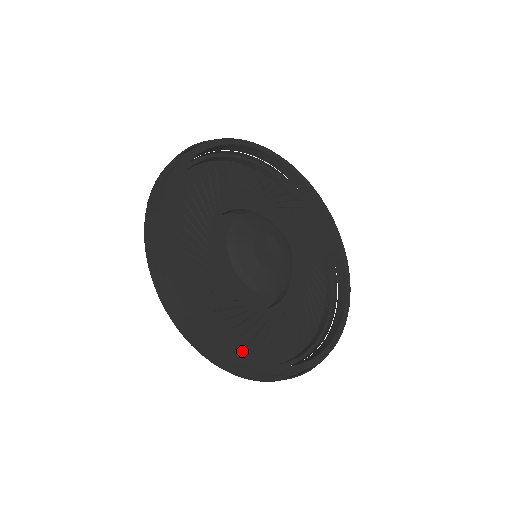
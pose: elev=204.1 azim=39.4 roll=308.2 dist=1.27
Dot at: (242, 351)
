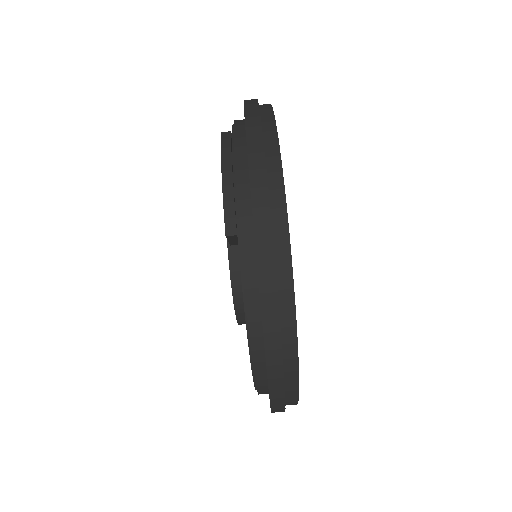
Dot at: occluded
